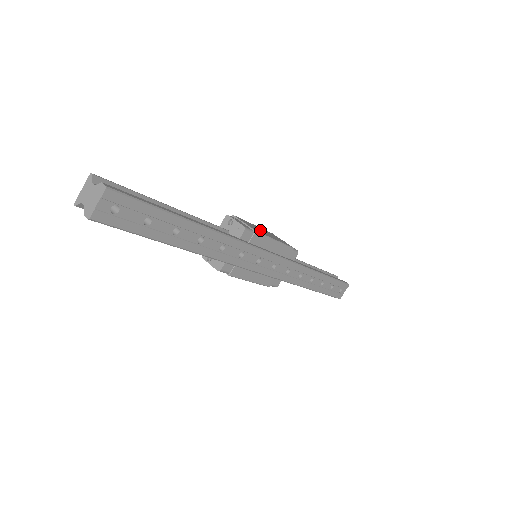
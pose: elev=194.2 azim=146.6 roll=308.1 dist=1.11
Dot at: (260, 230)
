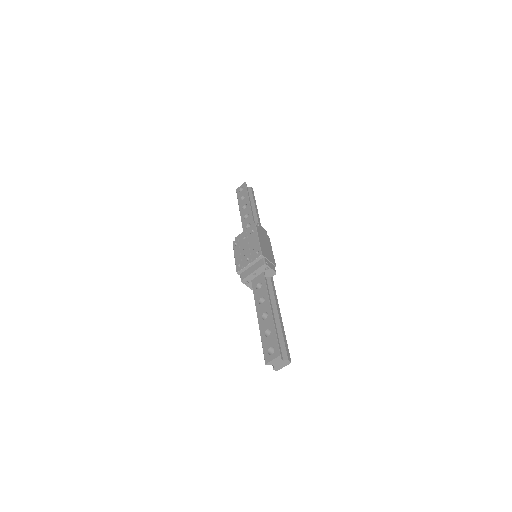
Dot at: (268, 250)
